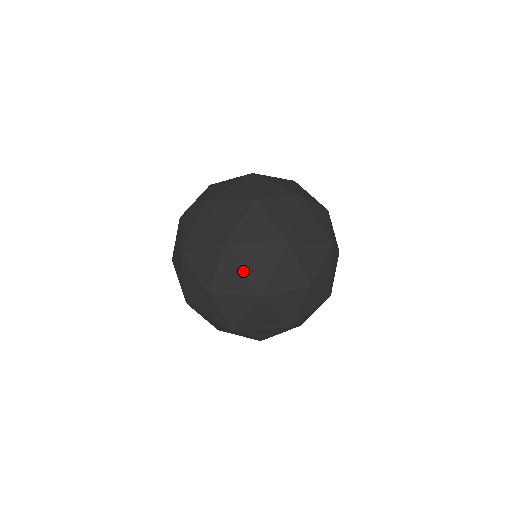
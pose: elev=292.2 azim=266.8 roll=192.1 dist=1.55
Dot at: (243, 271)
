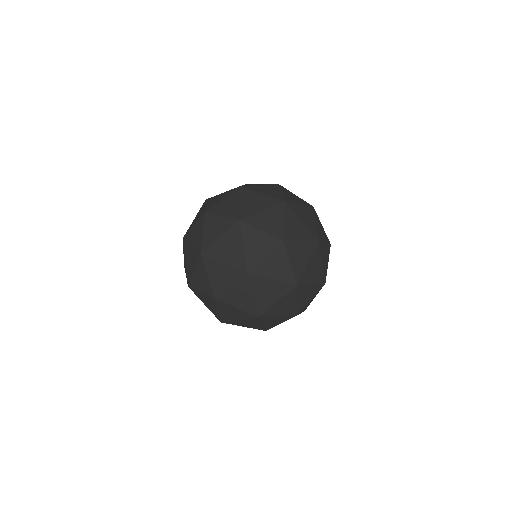
Dot at: occluded
